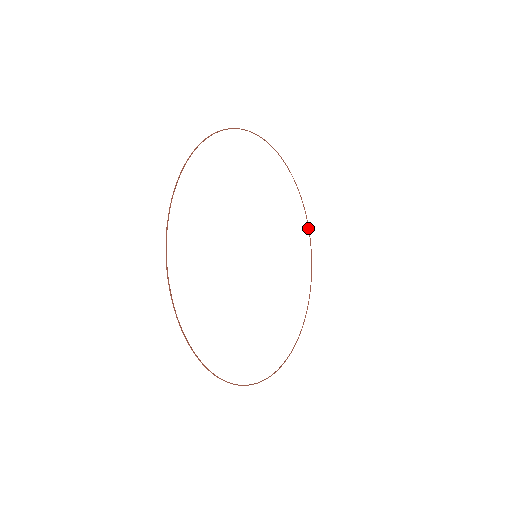
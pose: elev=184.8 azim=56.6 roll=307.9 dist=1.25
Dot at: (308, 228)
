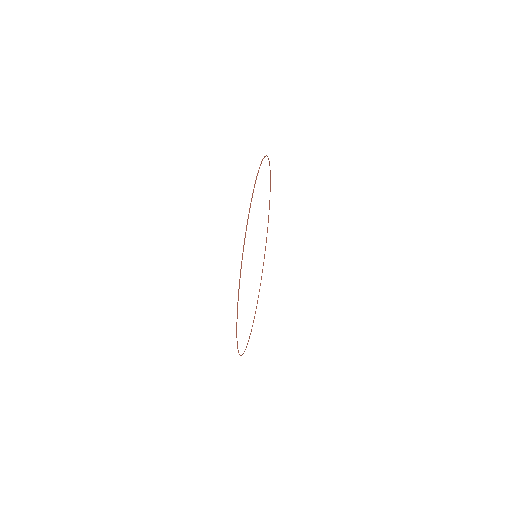
Dot at: (270, 179)
